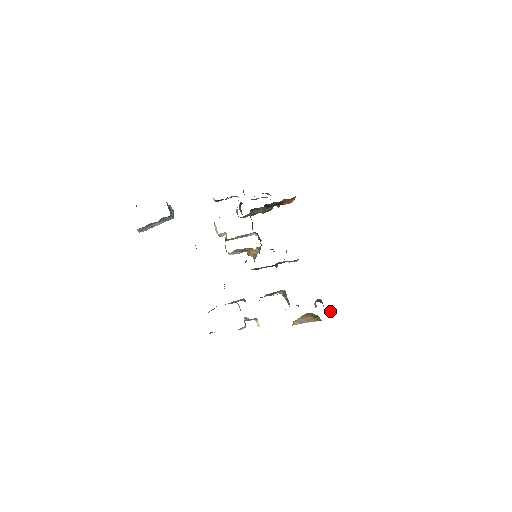
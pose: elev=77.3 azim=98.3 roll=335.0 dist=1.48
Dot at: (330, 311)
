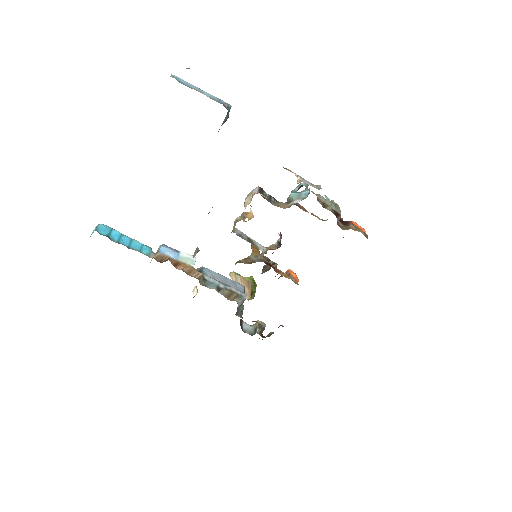
Dot at: occluded
